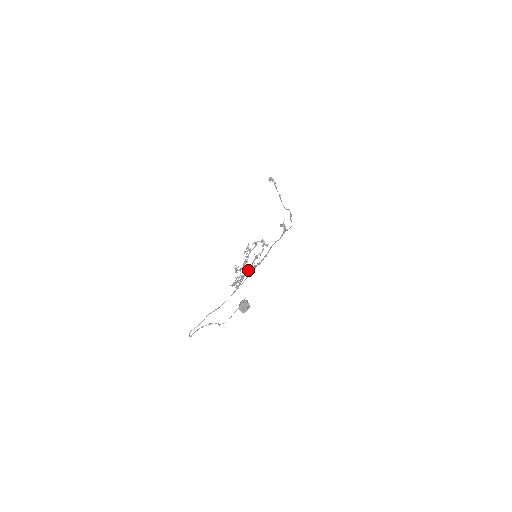
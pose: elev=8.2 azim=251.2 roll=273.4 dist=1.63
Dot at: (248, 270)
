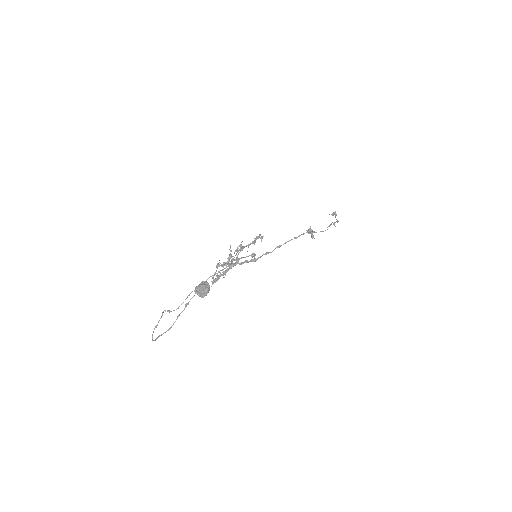
Dot at: (232, 263)
